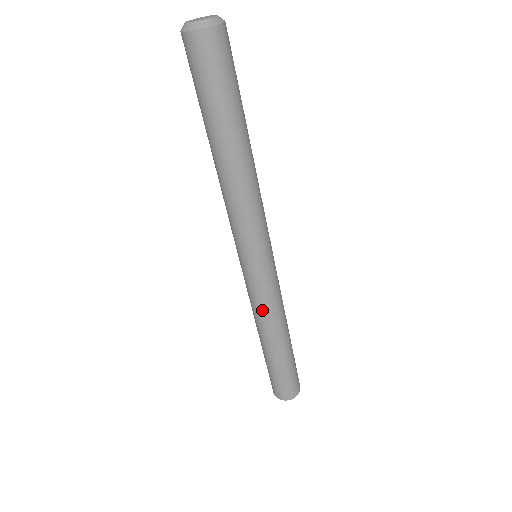
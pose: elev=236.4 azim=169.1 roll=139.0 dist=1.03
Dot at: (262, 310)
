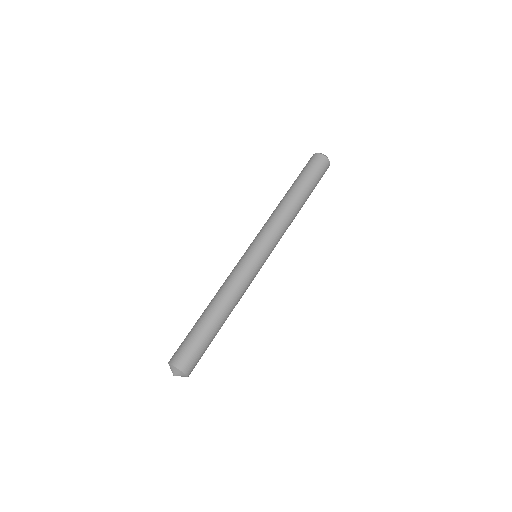
Dot at: (227, 279)
